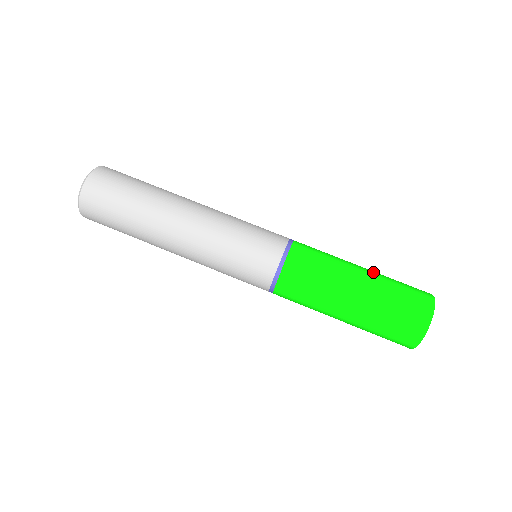
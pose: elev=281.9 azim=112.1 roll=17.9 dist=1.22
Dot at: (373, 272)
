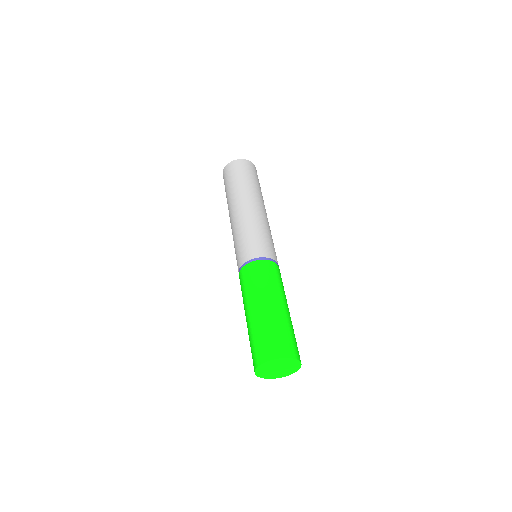
Dot at: occluded
